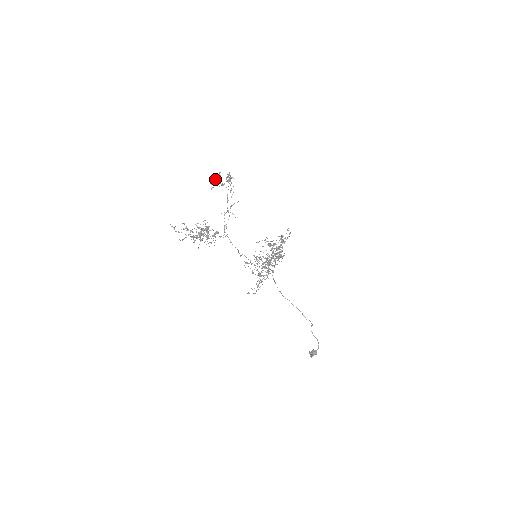
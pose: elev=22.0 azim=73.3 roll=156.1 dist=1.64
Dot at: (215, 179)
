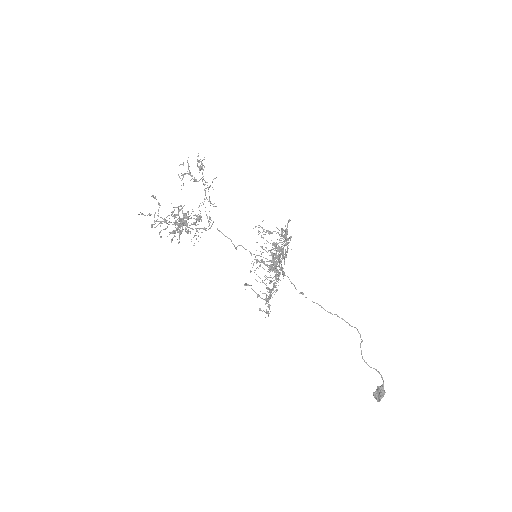
Dot at: (184, 173)
